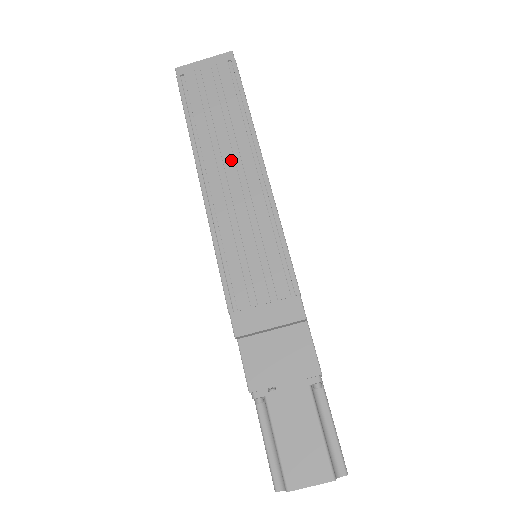
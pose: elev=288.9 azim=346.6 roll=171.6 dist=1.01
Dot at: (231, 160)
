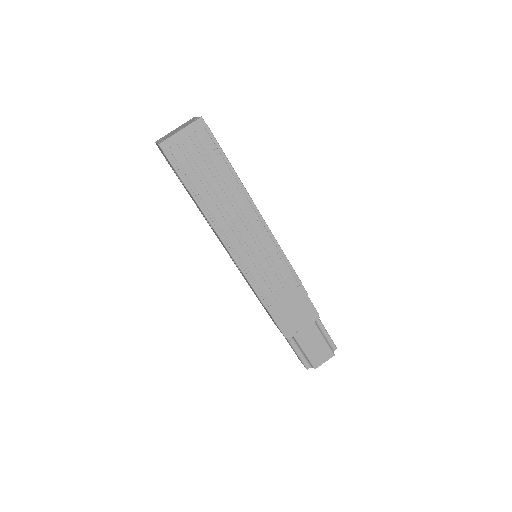
Dot at: (235, 214)
